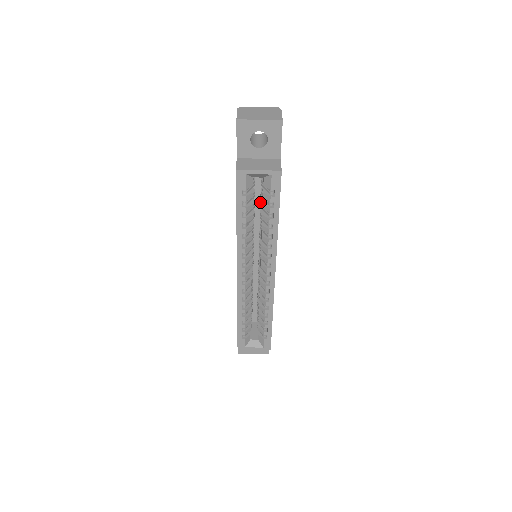
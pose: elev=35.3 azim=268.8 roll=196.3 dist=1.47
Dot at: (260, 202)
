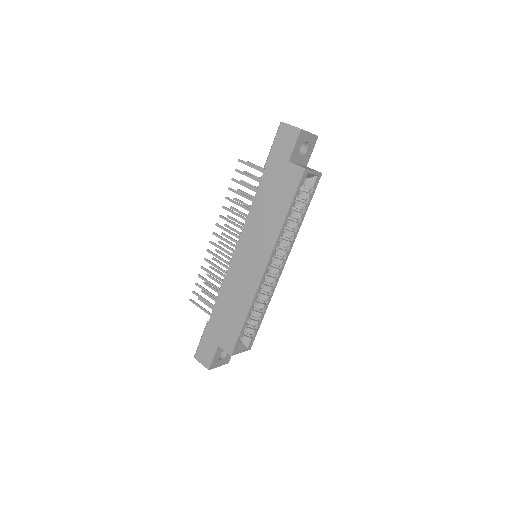
Dot at: occluded
